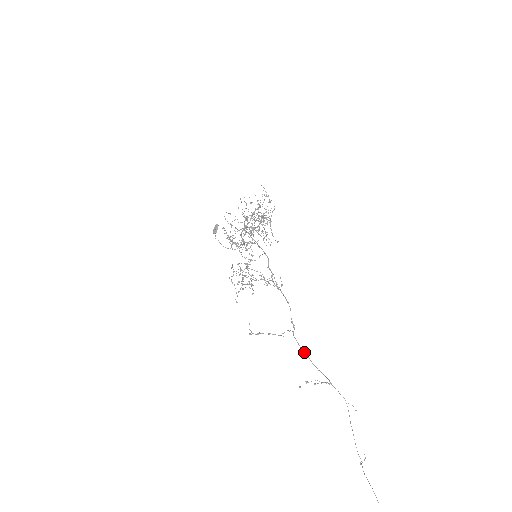
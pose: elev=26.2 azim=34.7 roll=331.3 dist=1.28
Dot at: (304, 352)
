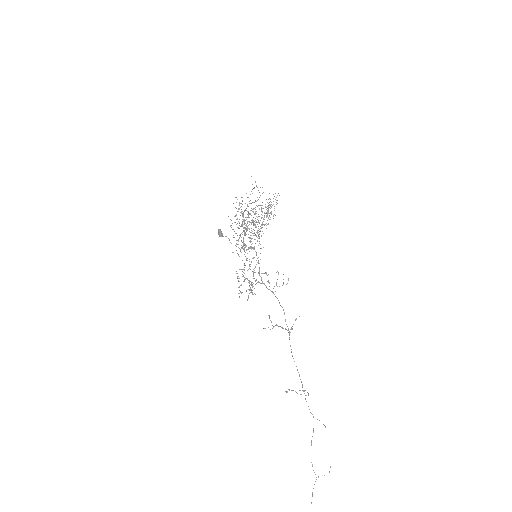
Dot at: (293, 358)
